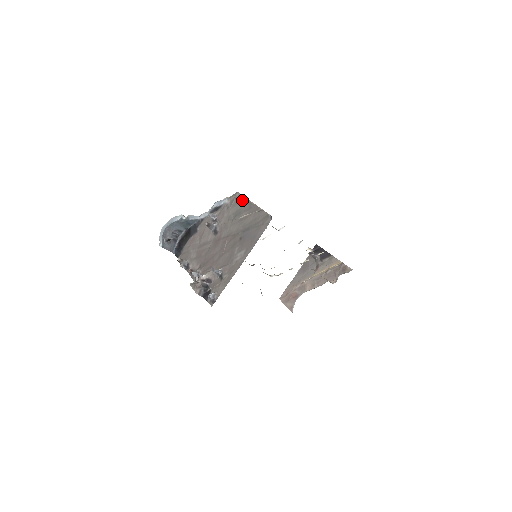
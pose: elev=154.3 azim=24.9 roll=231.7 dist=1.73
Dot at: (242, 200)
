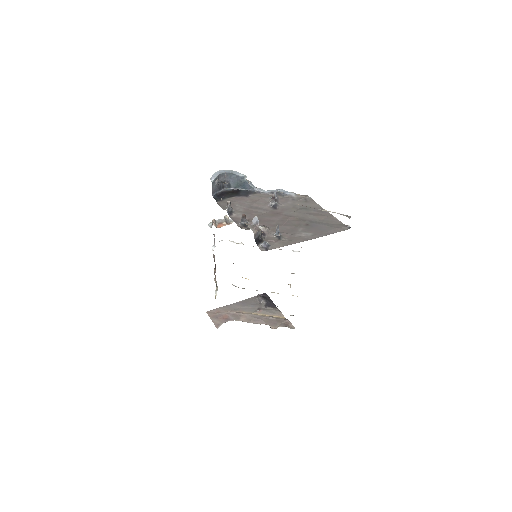
Dot at: (313, 203)
